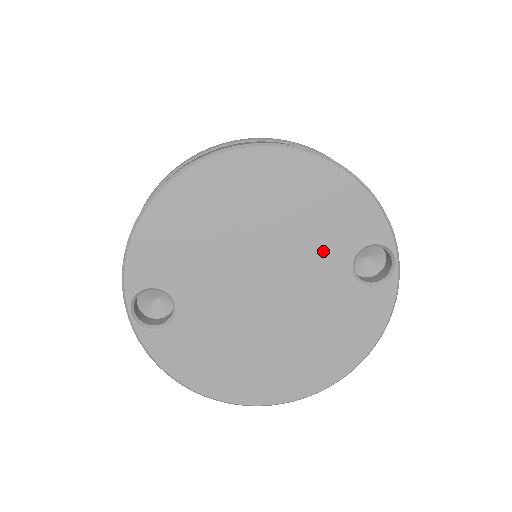
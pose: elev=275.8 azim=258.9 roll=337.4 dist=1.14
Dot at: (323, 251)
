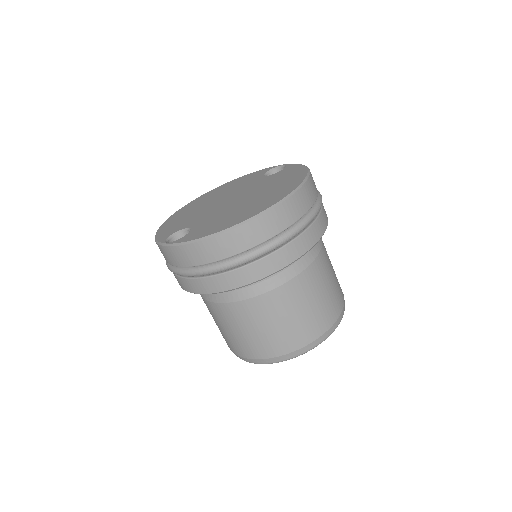
Dot at: (248, 184)
